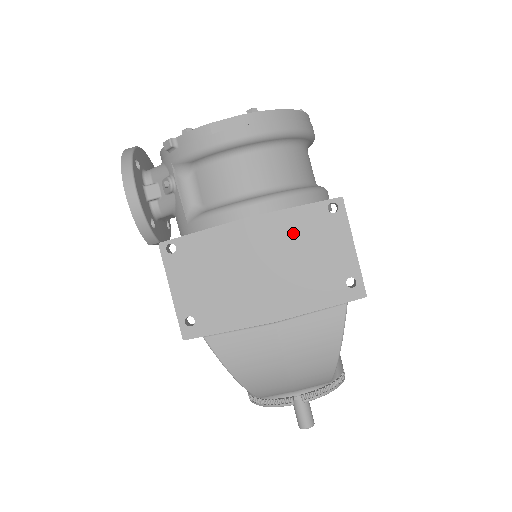
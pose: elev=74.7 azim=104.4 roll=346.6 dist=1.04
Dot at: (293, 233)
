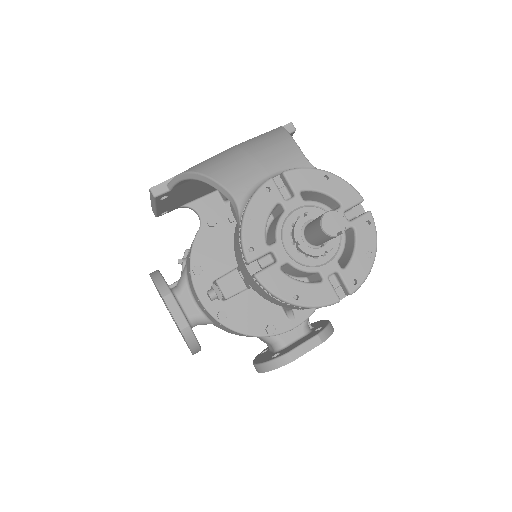
Dot at: occluded
